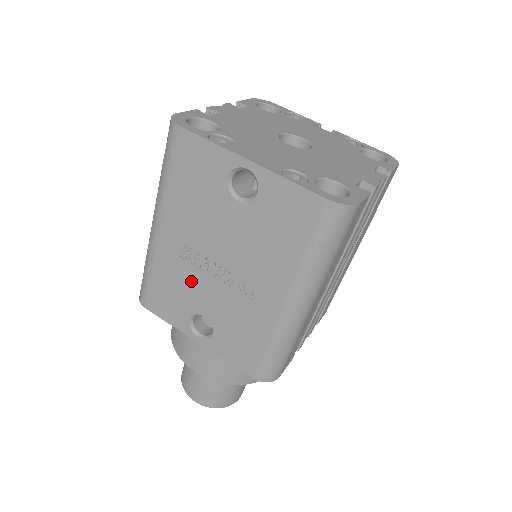
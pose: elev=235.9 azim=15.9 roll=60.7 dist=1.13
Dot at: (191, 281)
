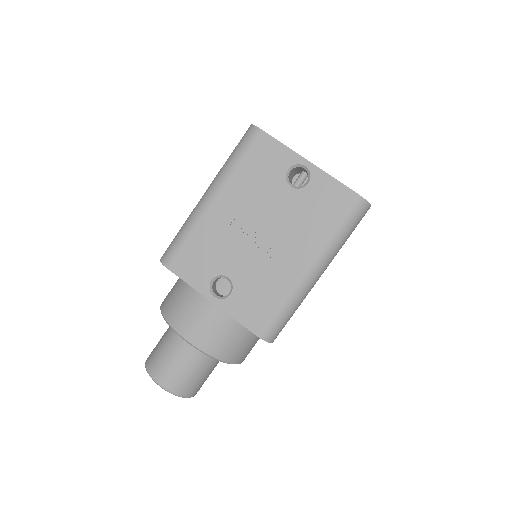
Dot at: (227, 245)
